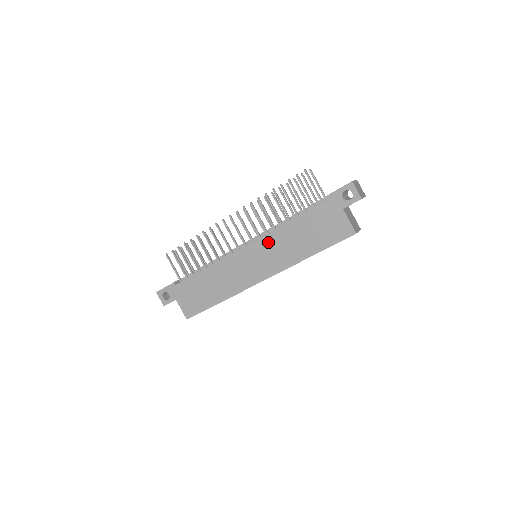
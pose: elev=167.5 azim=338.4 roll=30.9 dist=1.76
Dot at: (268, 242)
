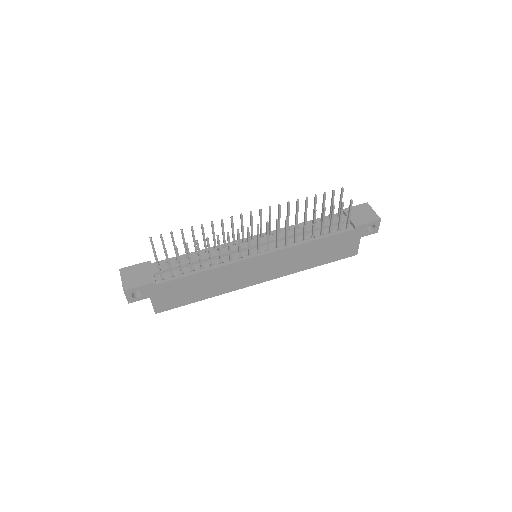
Dot at: (286, 254)
